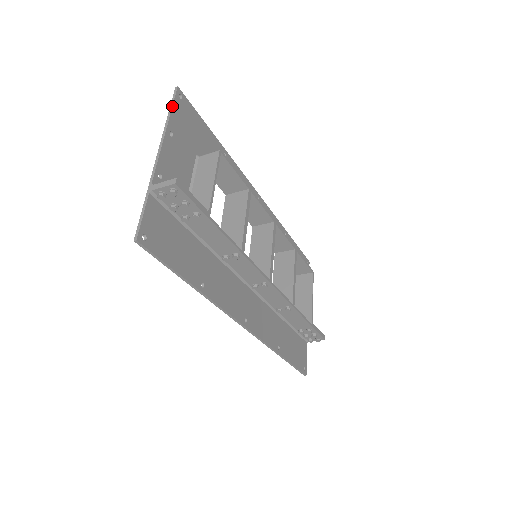
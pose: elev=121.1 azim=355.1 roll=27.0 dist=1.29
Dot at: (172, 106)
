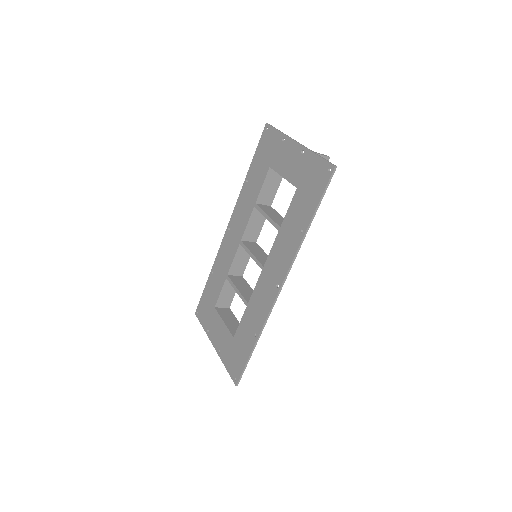
Dot at: (277, 129)
